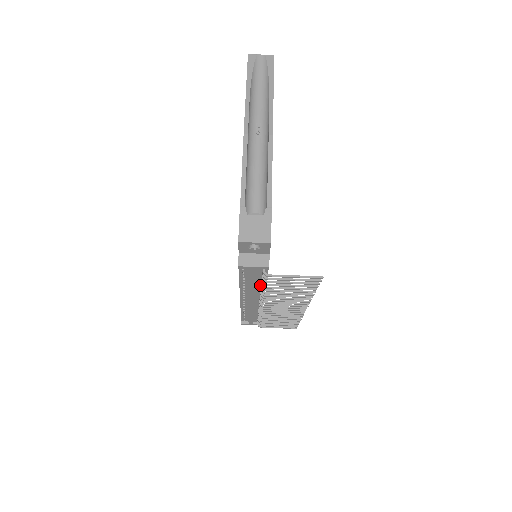
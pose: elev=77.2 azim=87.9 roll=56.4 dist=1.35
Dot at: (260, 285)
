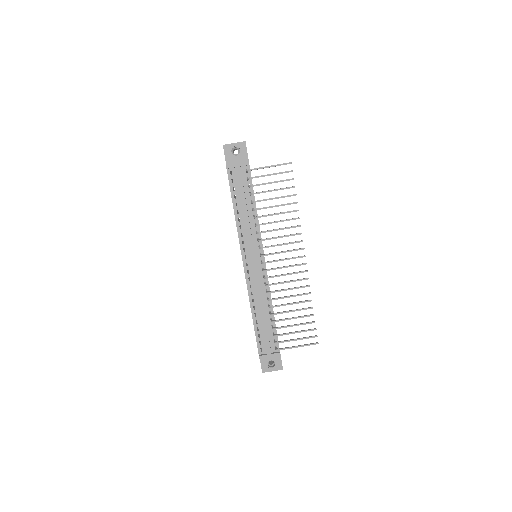
Dot at: (253, 219)
